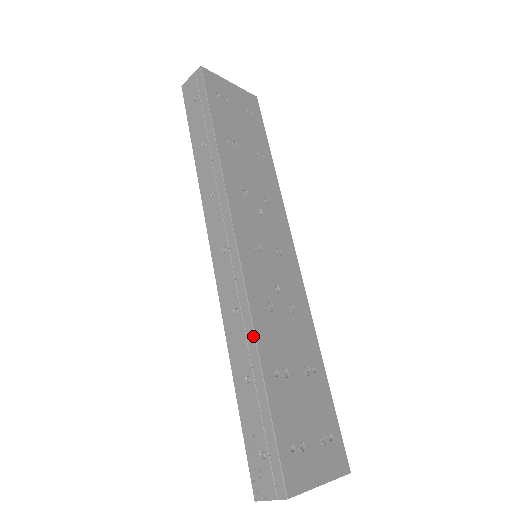
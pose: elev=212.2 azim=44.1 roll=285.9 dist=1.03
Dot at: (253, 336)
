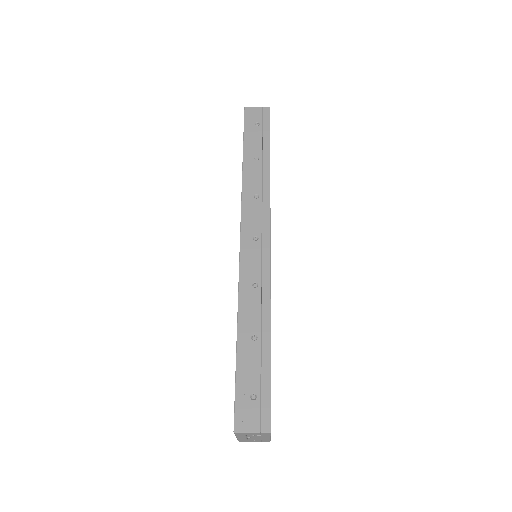
Dot at: (269, 308)
